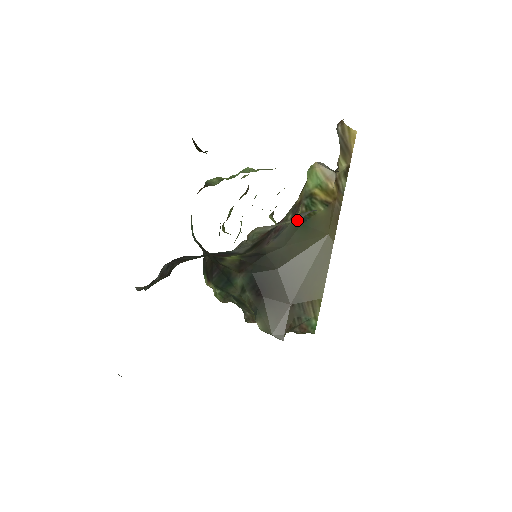
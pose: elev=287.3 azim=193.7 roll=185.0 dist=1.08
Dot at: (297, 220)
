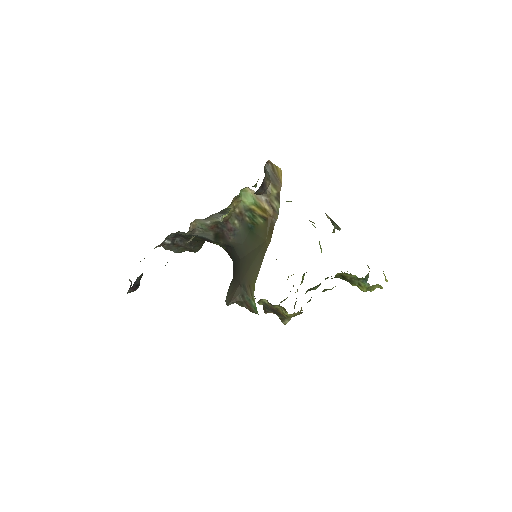
Dot at: (219, 219)
